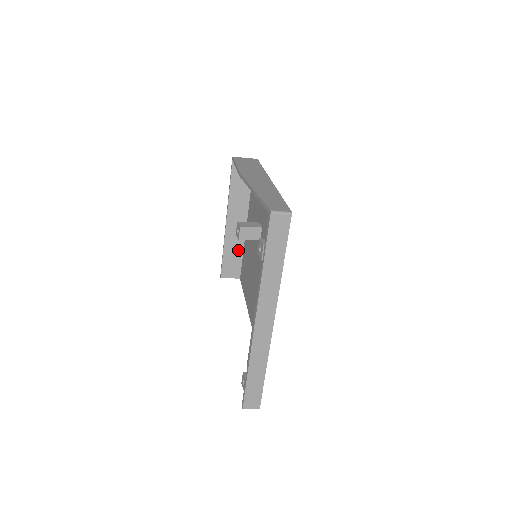
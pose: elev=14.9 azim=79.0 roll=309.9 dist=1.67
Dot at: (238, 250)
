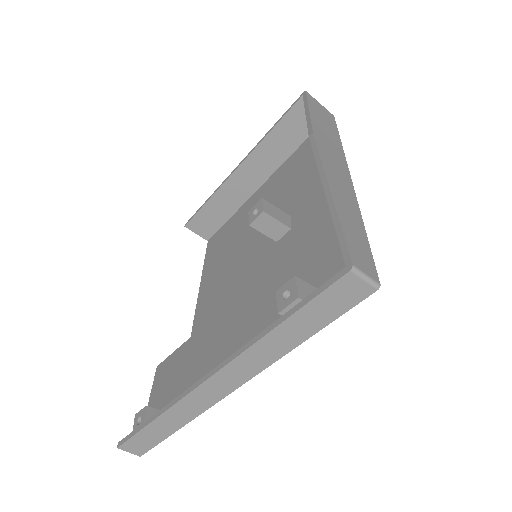
Dot at: (228, 209)
